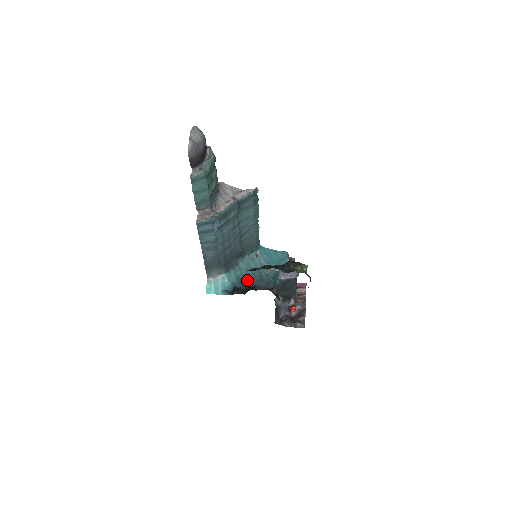
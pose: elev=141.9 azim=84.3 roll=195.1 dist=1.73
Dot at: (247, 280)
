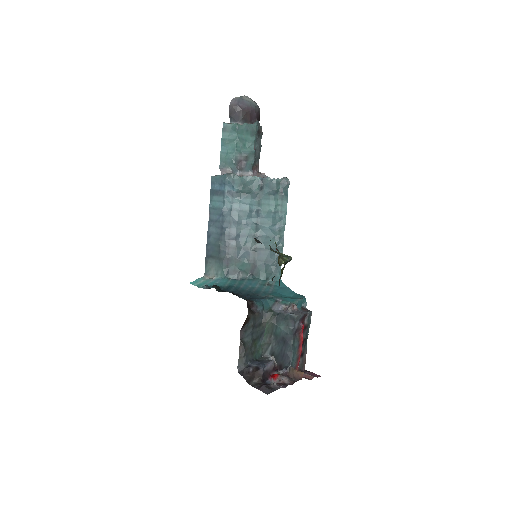
Dot at: (237, 291)
